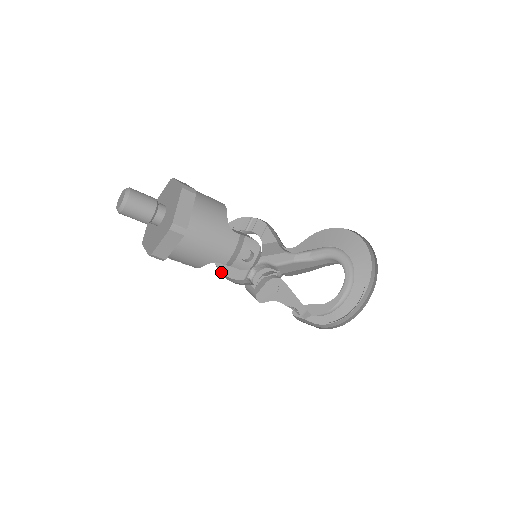
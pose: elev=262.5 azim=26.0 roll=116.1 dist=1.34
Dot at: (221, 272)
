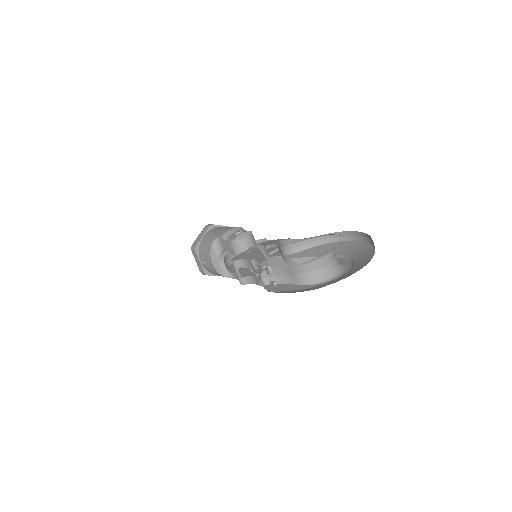
Dot at: (229, 271)
